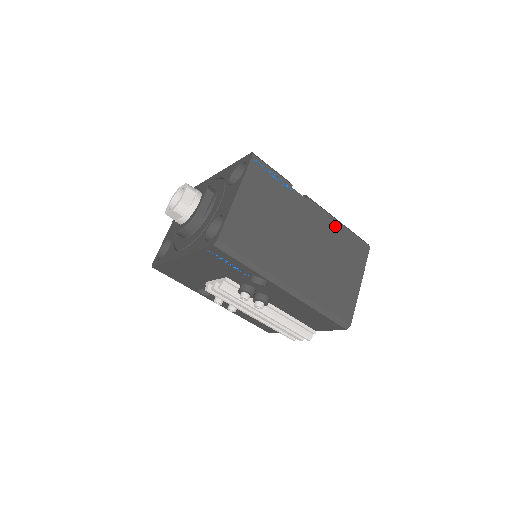
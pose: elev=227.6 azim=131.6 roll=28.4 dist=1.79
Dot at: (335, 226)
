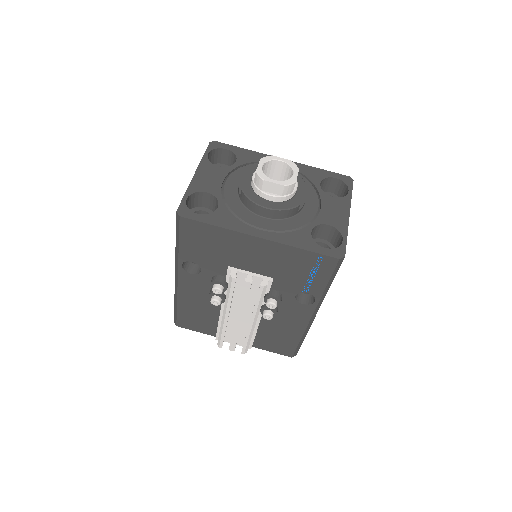
Dot at: occluded
